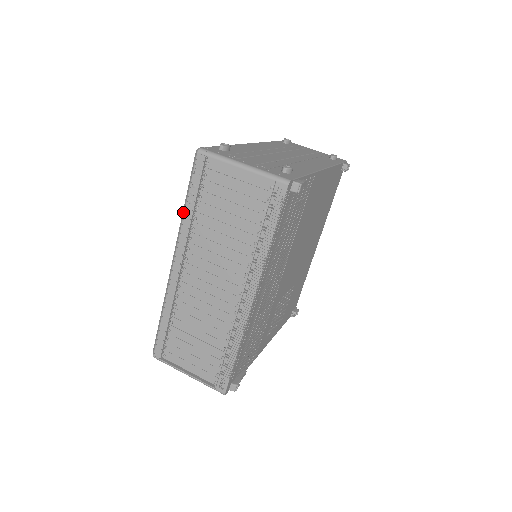
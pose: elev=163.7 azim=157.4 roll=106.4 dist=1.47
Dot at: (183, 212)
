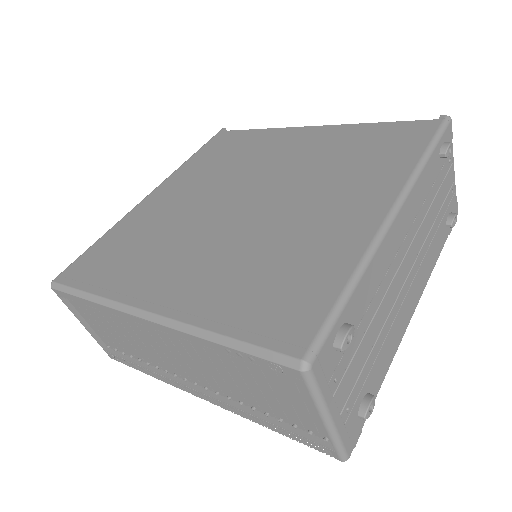
Dot at: (208, 336)
